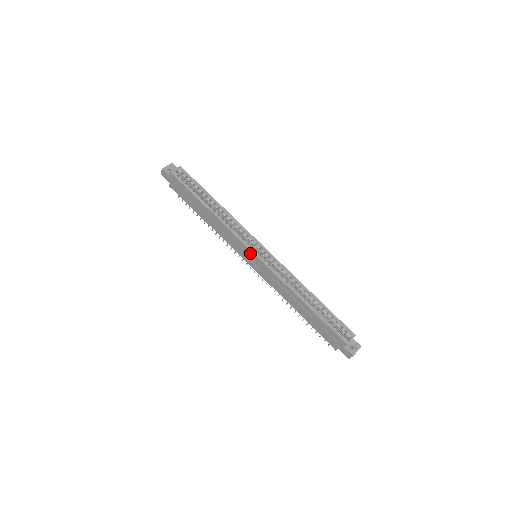
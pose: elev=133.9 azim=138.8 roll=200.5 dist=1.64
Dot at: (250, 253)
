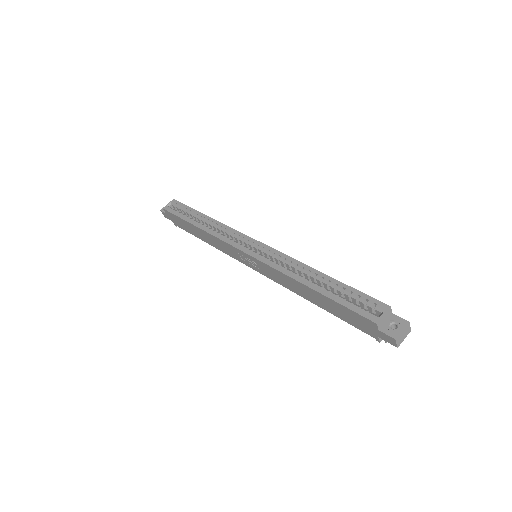
Dot at: (242, 254)
